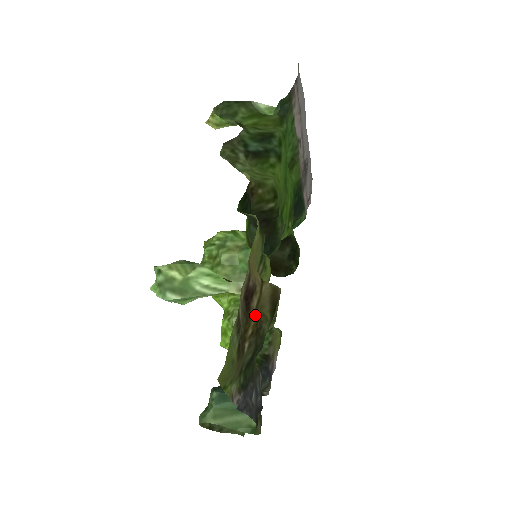
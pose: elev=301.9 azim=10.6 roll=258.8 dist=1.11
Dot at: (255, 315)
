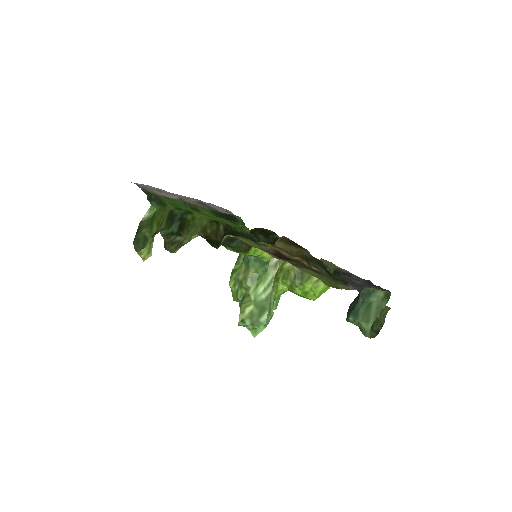
Dot at: (295, 257)
